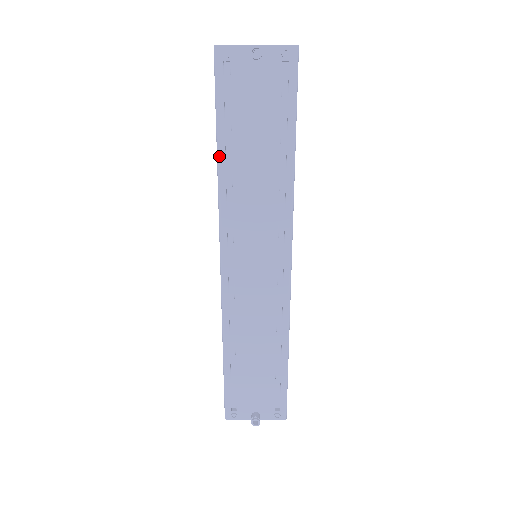
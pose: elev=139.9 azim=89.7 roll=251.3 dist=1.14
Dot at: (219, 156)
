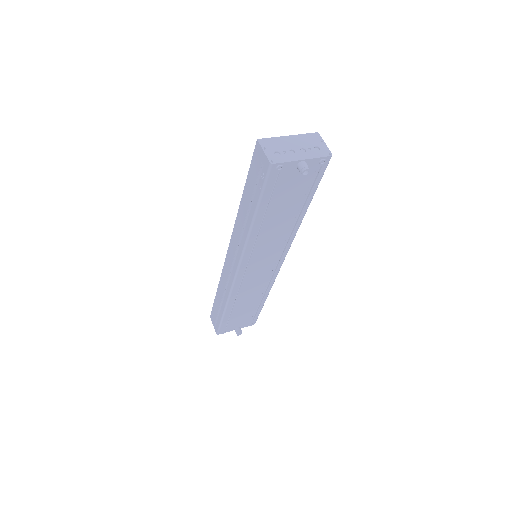
Dot at: (254, 223)
